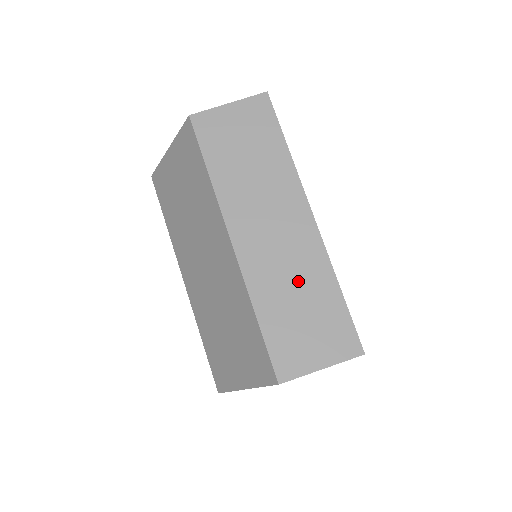
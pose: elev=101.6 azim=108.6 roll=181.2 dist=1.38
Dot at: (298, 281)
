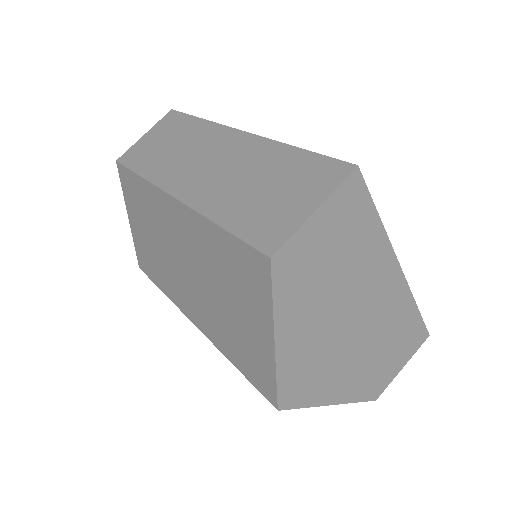
Dot at: (248, 173)
